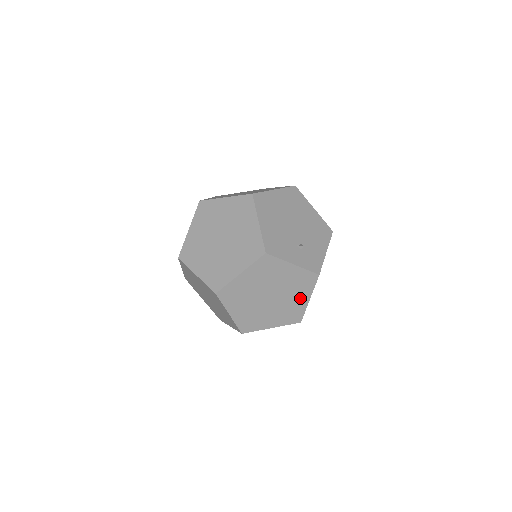
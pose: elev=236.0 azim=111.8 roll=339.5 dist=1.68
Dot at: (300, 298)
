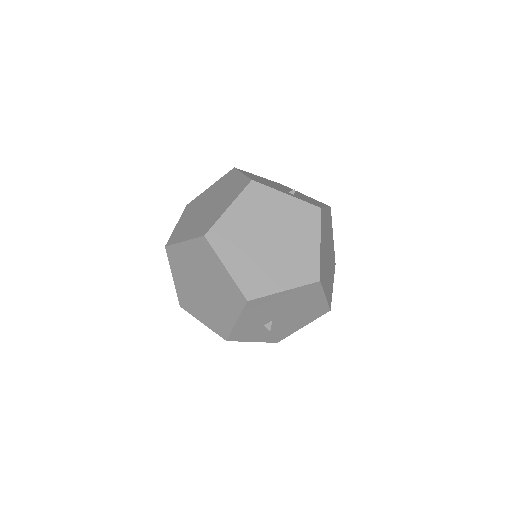
Dot at: (308, 242)
